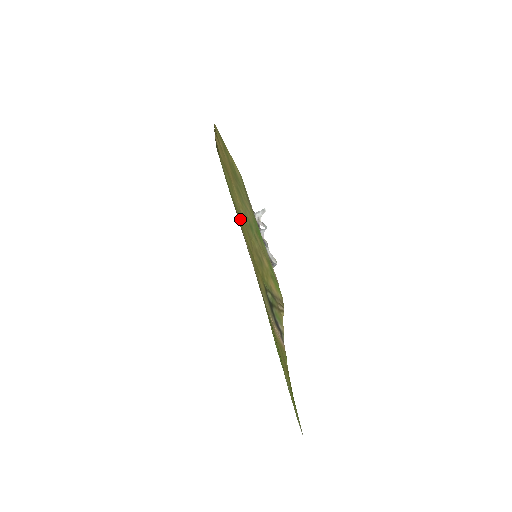
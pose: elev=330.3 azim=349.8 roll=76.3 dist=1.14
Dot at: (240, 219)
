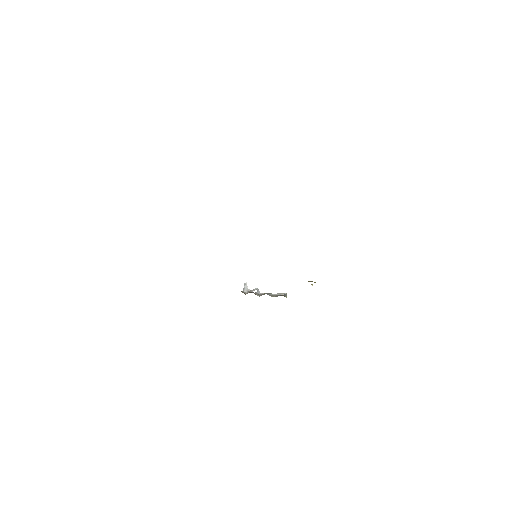
Dot at: occluded
